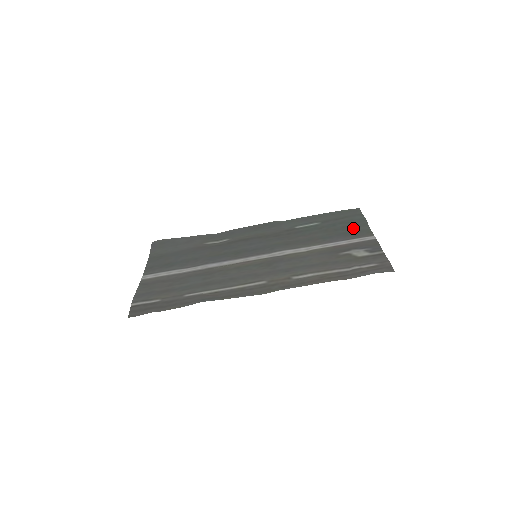
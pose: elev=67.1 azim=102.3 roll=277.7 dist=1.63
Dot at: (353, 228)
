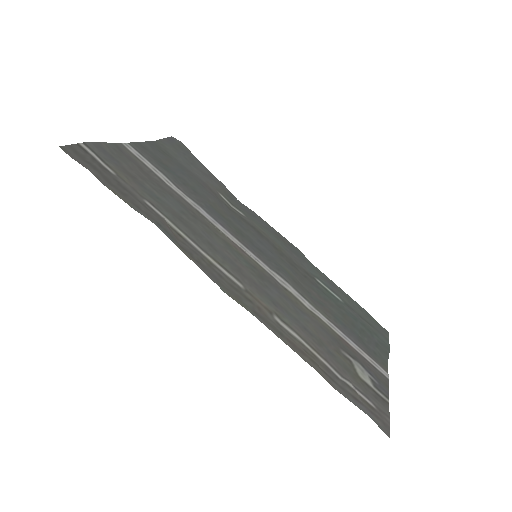
Dot at: (372, 342)
